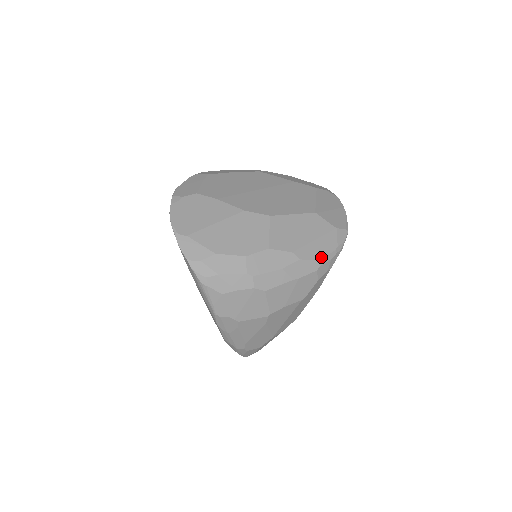
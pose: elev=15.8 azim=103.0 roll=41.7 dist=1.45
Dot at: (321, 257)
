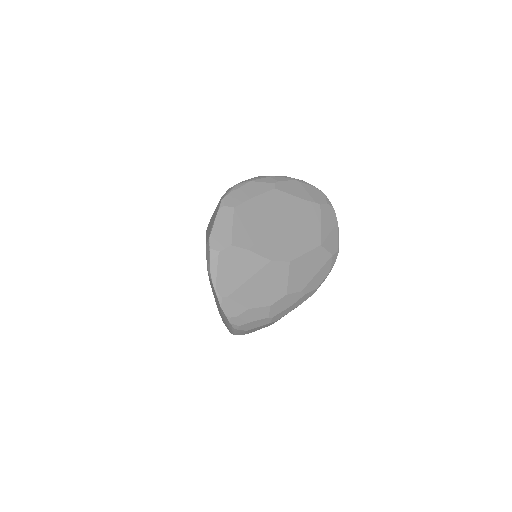
Dot at: (318, 285)
